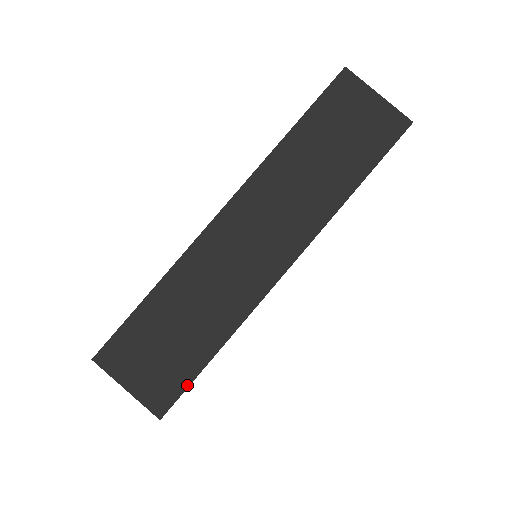
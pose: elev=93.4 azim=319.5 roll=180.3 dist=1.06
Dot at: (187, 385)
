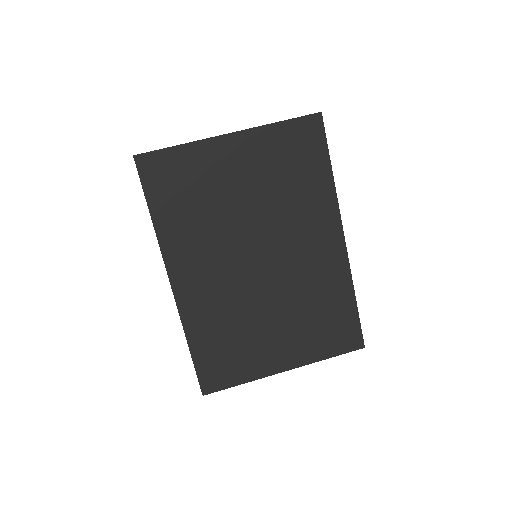
Dot at: (155, 151)
